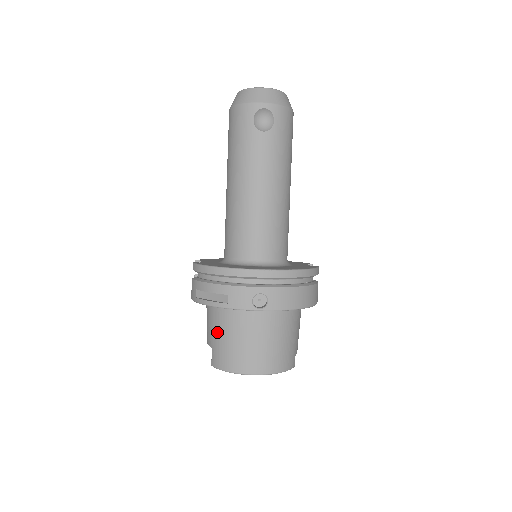
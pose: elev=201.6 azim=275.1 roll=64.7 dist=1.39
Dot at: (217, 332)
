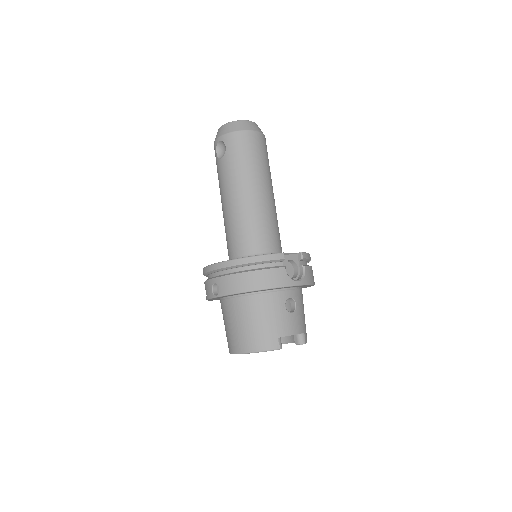
Dot at: occluded
